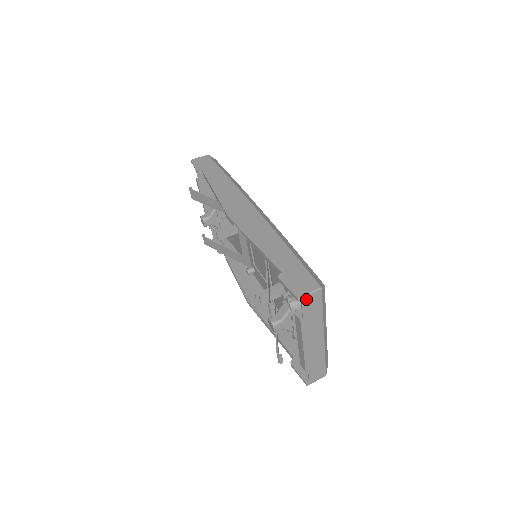
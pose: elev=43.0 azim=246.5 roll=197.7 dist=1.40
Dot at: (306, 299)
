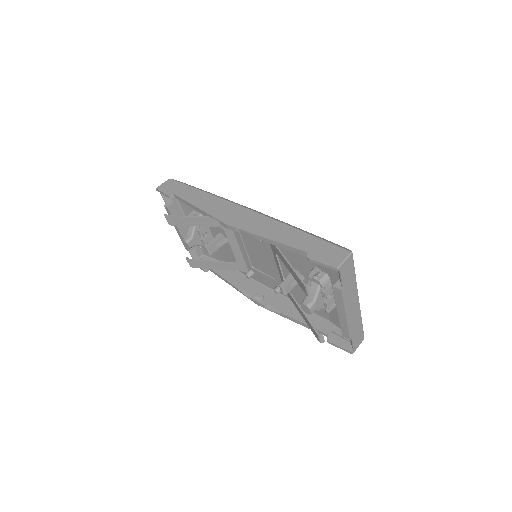
Dot at: (343, 267)
